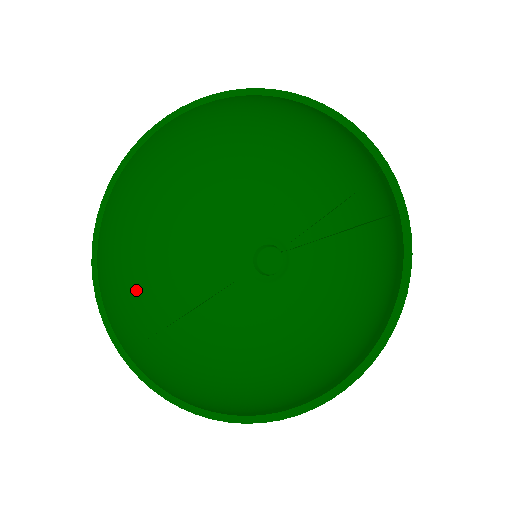
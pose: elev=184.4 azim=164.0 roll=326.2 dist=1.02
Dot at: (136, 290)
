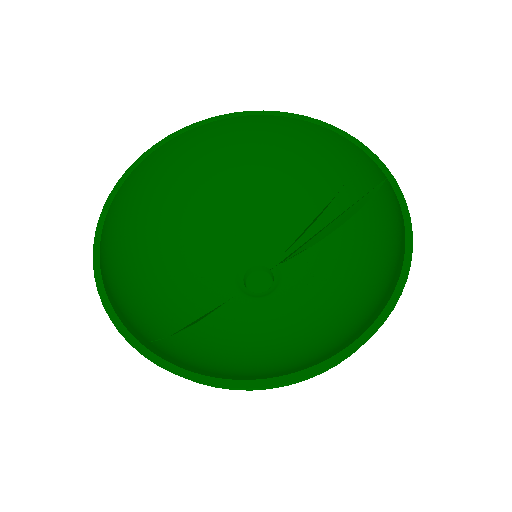
Dot at: (133, 300)
